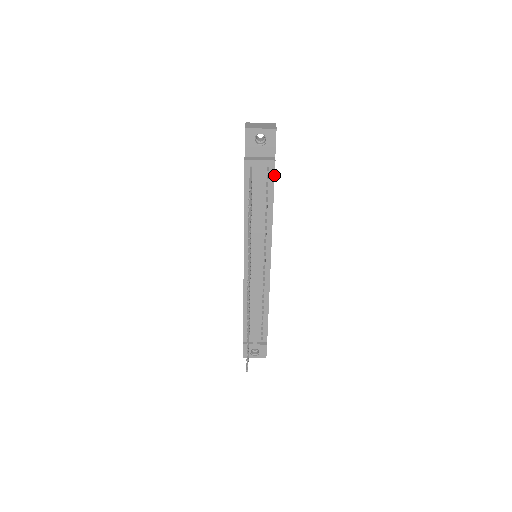
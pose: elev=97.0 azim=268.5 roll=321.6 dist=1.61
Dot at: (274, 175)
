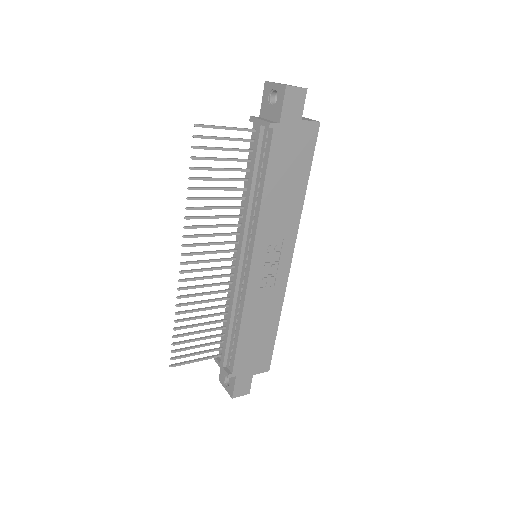
Dot at: (270, 144)
